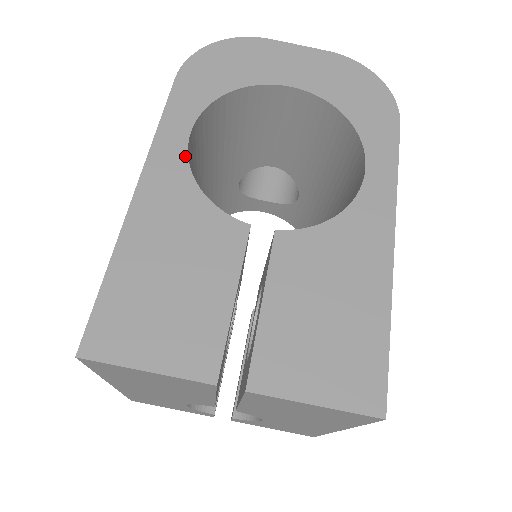
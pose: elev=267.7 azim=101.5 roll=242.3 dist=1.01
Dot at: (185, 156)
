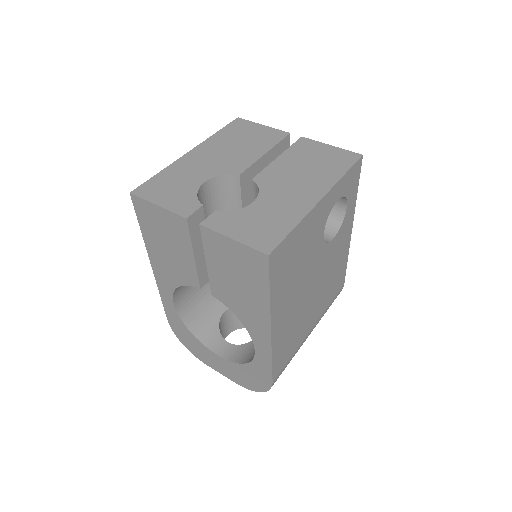
Dot at: occluded
